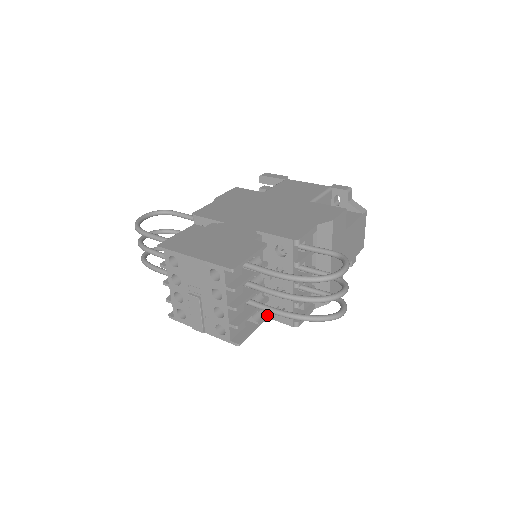
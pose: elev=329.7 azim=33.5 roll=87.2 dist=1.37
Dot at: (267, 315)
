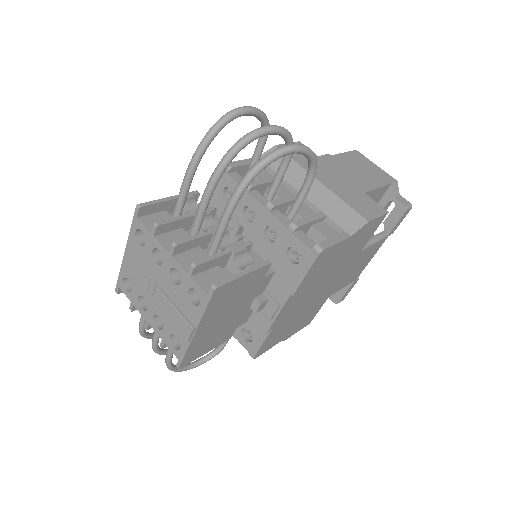
Dot at: (265, 261)
